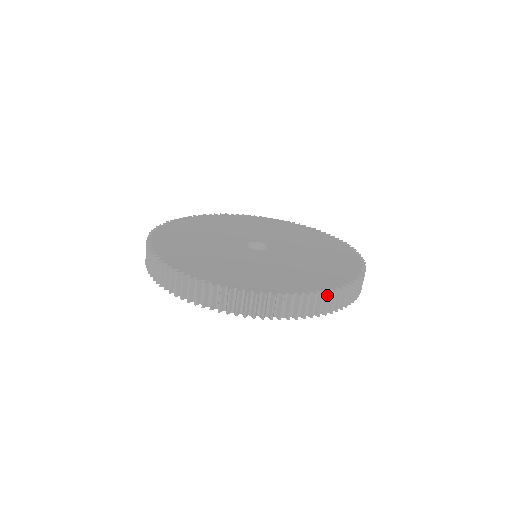
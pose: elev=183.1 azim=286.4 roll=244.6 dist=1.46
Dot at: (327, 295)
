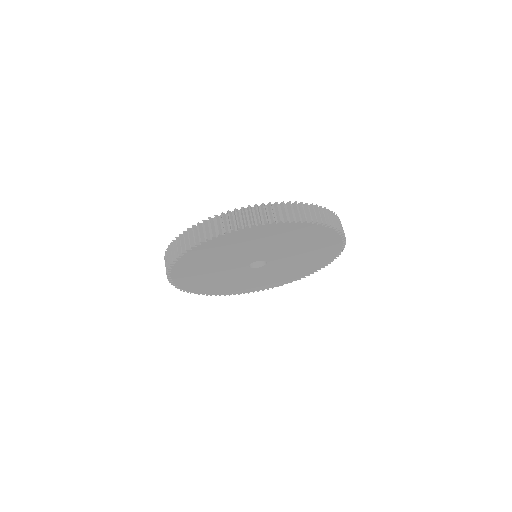
Dot at: (331, 214)
